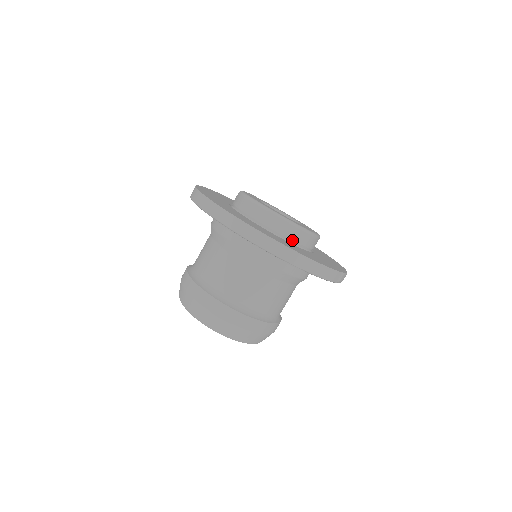
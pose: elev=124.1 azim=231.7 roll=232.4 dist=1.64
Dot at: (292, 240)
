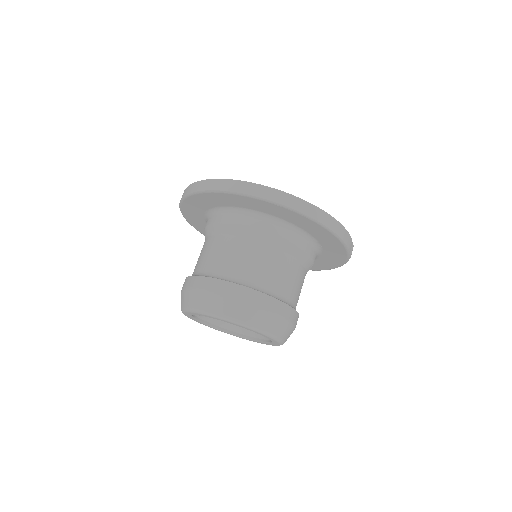
Dot at: occluded
